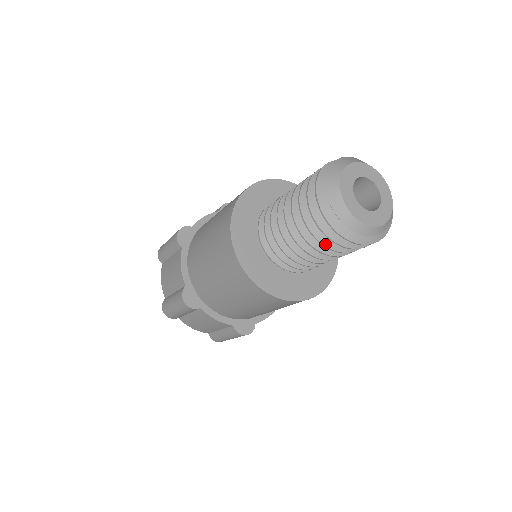
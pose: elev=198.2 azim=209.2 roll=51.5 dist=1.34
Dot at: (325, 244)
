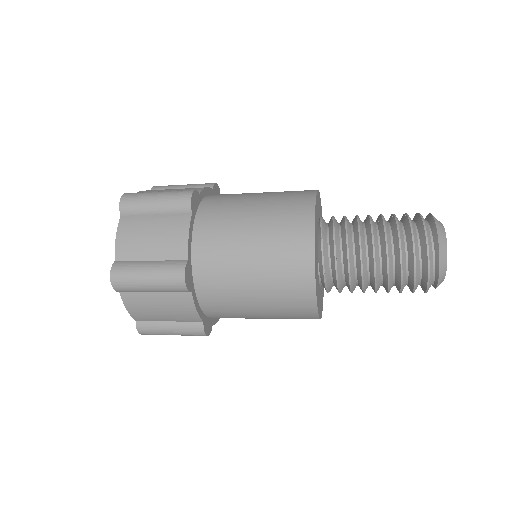
Dot at: occluded
